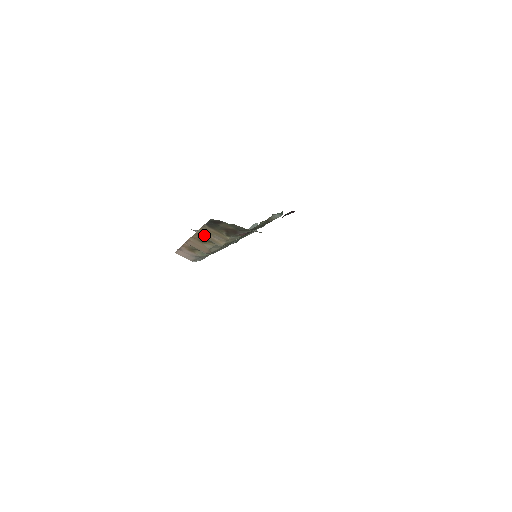
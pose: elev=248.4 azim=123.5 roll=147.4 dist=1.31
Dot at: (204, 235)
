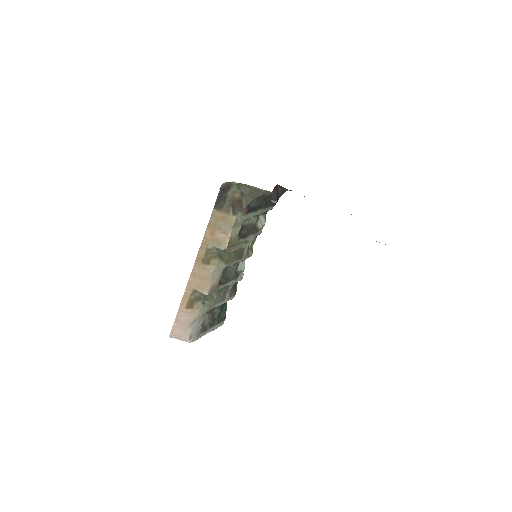
Dot at: (210, 238)
